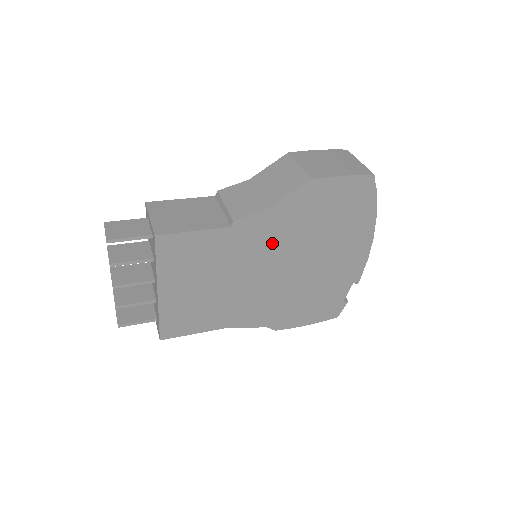
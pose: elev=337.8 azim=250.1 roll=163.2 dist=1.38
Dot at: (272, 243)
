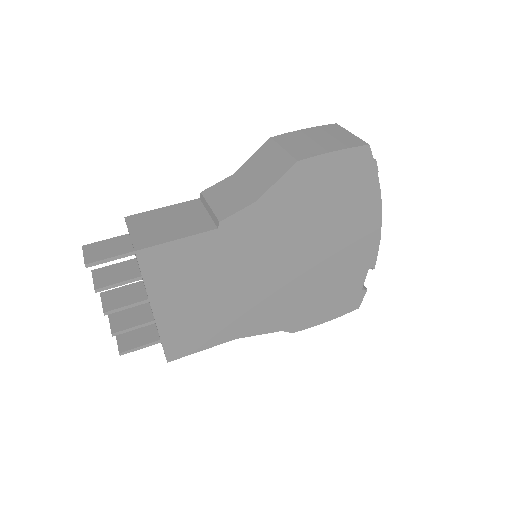
Dot at: (268, 239)
